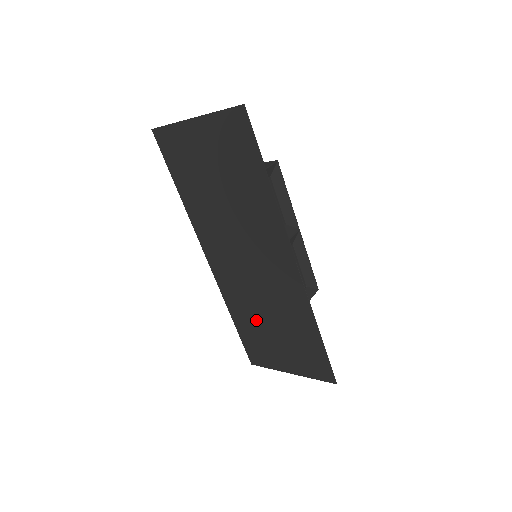
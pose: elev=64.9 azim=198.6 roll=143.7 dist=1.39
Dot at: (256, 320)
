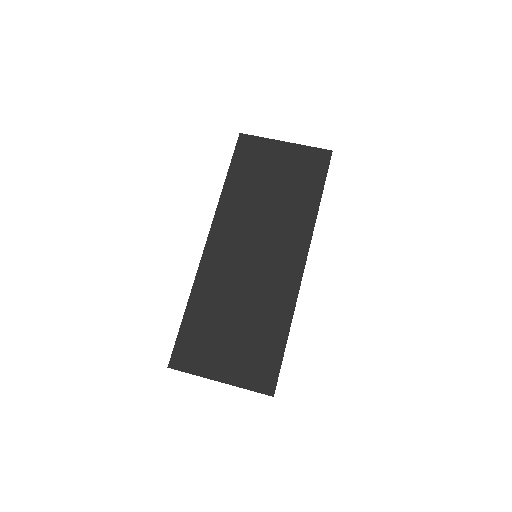
Dot at: (220, 311)
